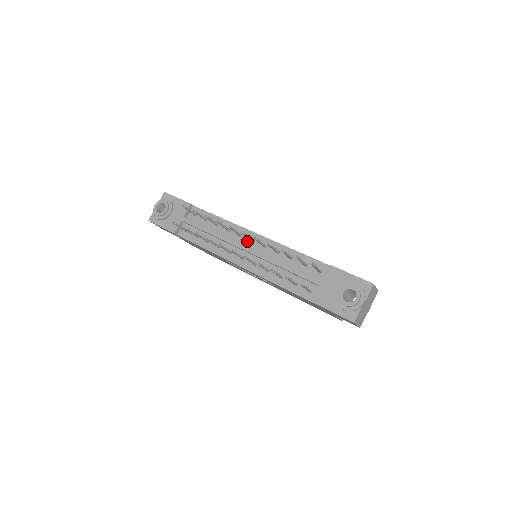
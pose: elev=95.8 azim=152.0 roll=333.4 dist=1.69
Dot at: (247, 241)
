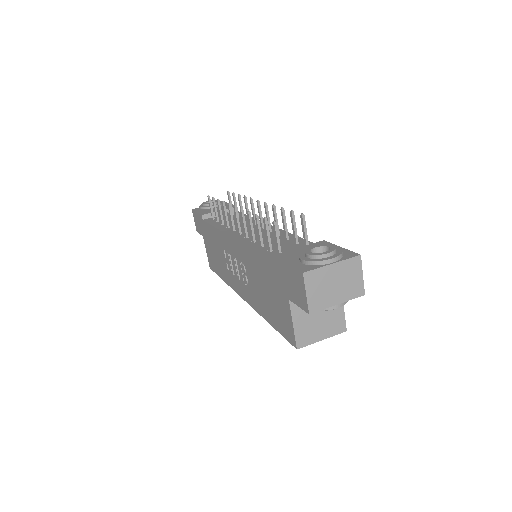
Dot at: occluded
